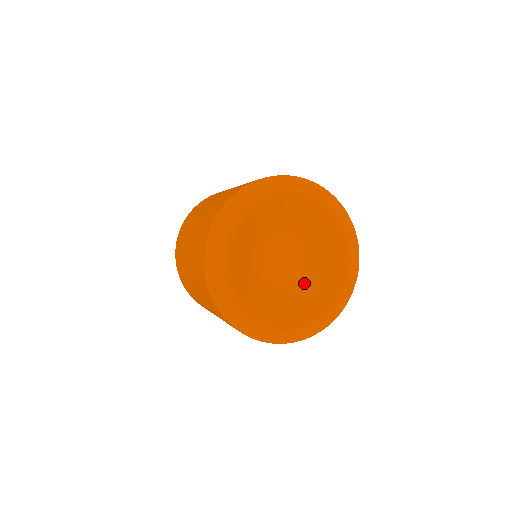
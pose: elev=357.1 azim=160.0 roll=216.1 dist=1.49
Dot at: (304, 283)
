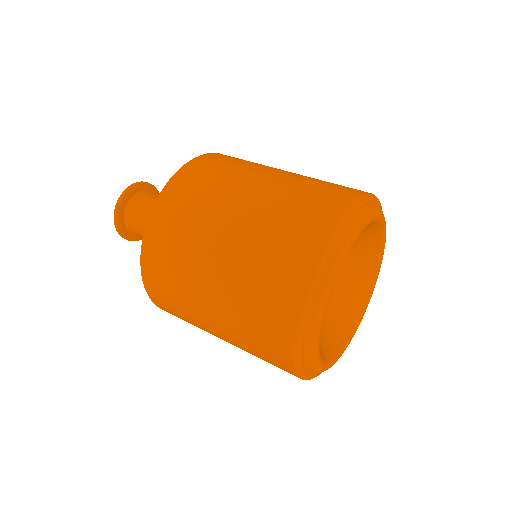
Dot at: (344, 274)
